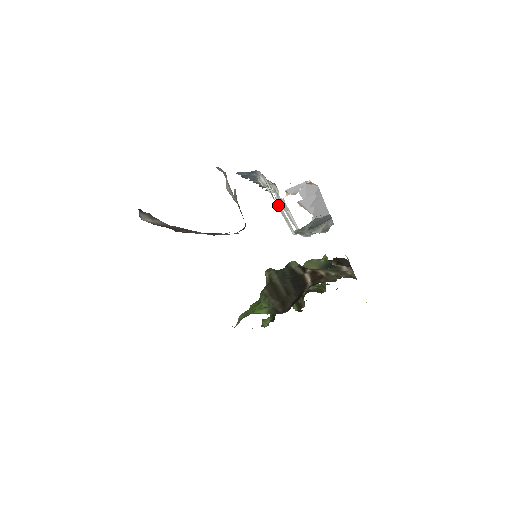
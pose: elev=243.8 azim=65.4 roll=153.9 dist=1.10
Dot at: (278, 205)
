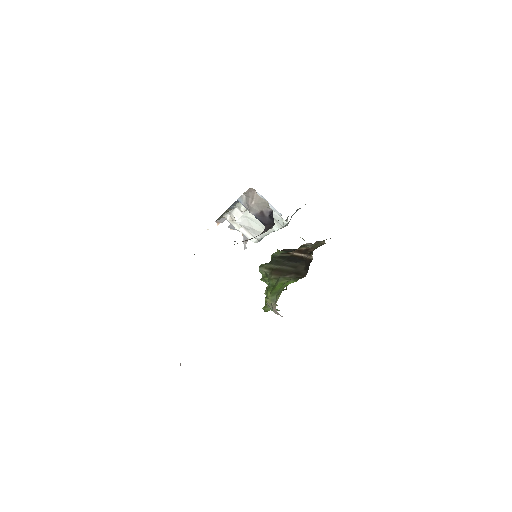
Dot at: occluded
